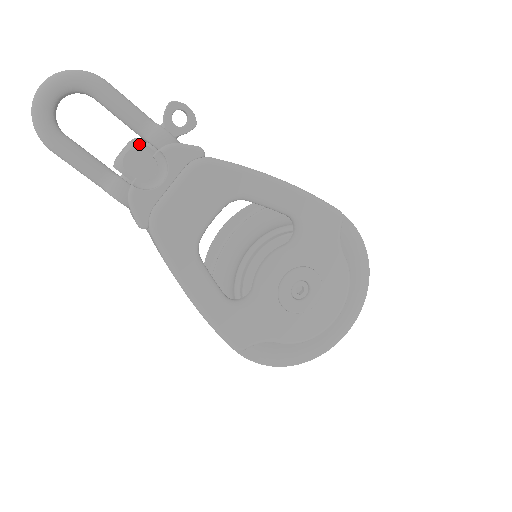
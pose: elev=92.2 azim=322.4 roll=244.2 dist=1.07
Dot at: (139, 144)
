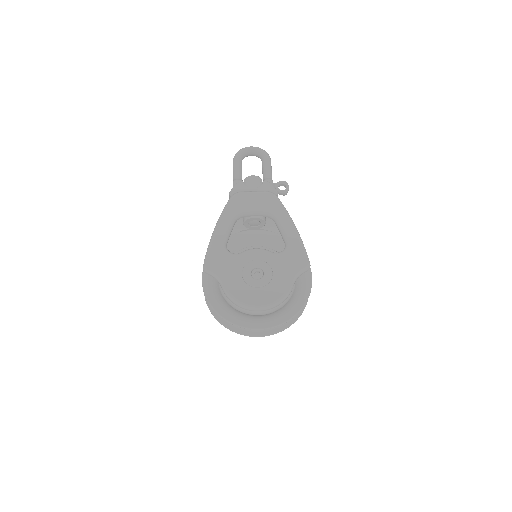
Dot at: occluded
